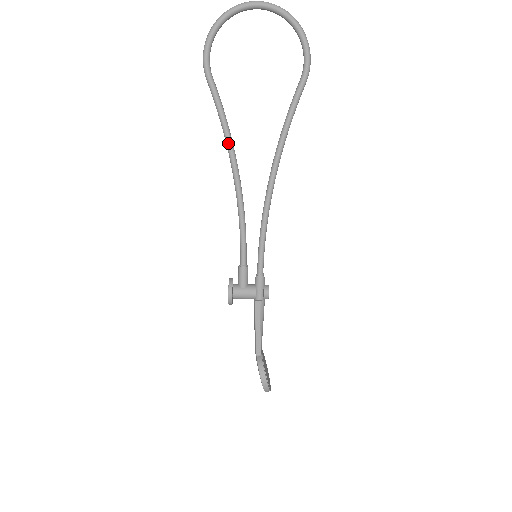
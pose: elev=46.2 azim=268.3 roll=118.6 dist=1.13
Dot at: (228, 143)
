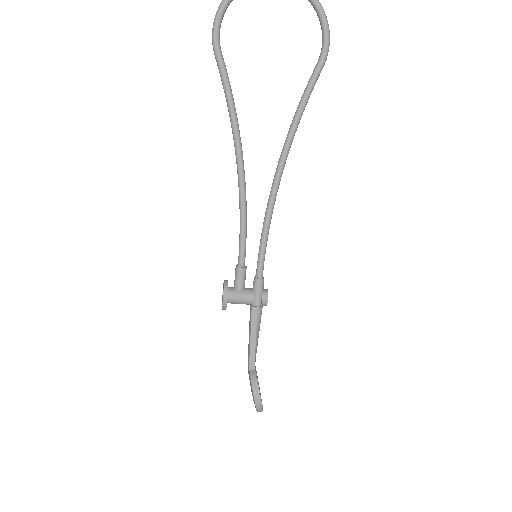
Dot at: (234, 127)
